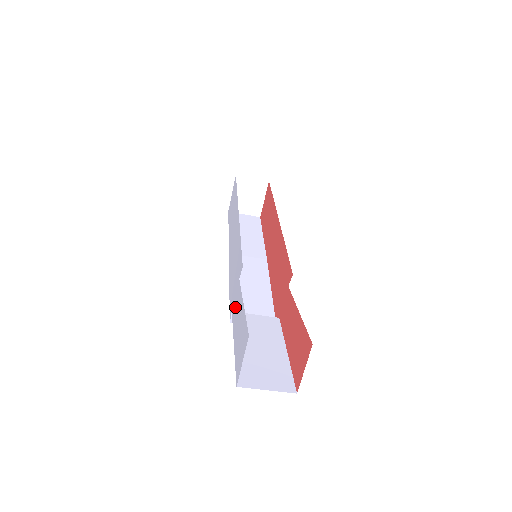
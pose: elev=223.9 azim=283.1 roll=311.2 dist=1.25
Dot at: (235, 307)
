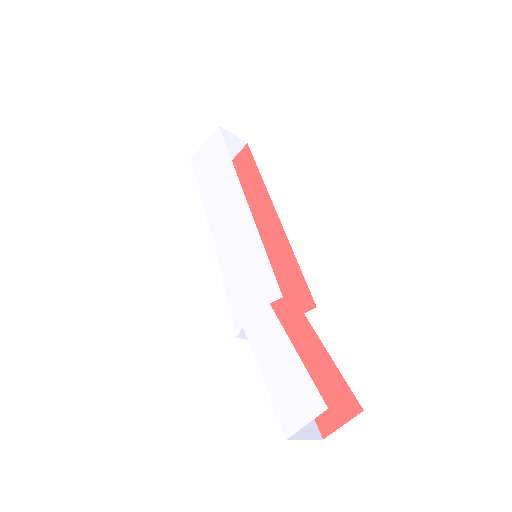
Dot at: (259, 333)
